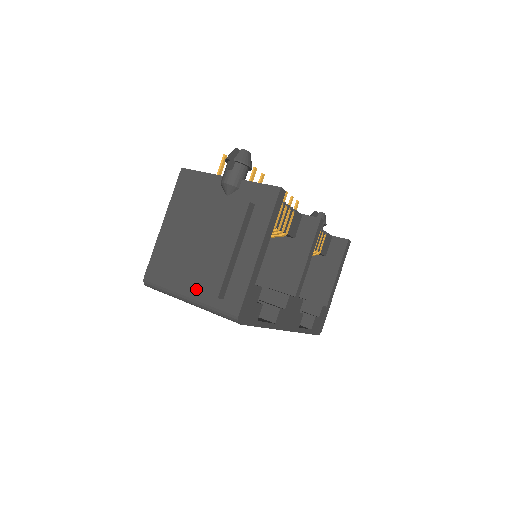
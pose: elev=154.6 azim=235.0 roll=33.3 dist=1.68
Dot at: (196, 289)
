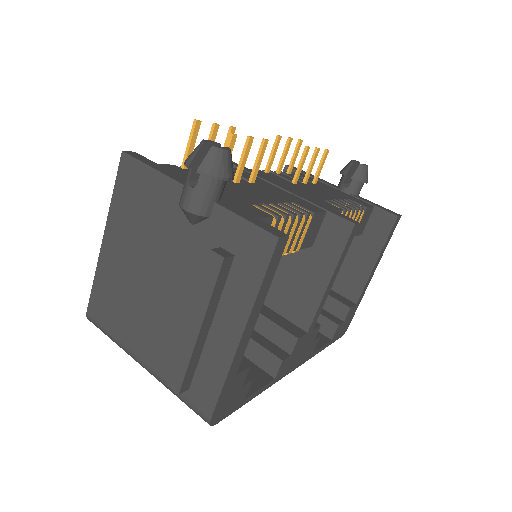
Dot at: (152, 359)
